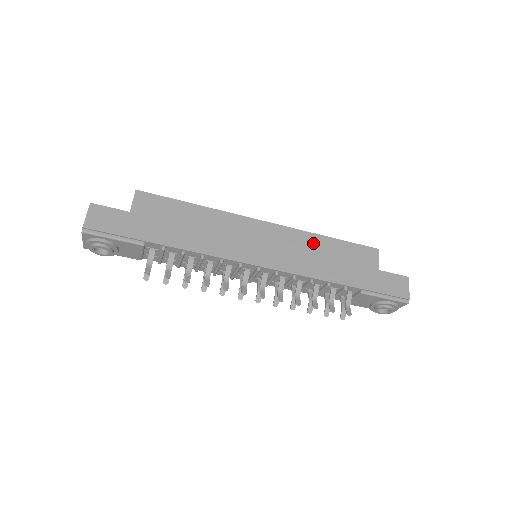
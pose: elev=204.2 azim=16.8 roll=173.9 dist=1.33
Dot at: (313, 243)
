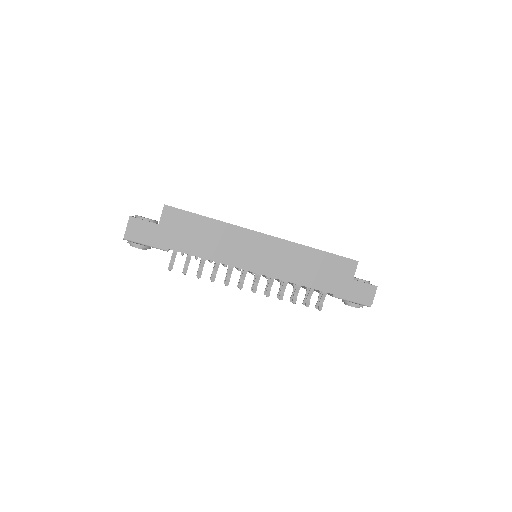
Dot at: (302, 254)
